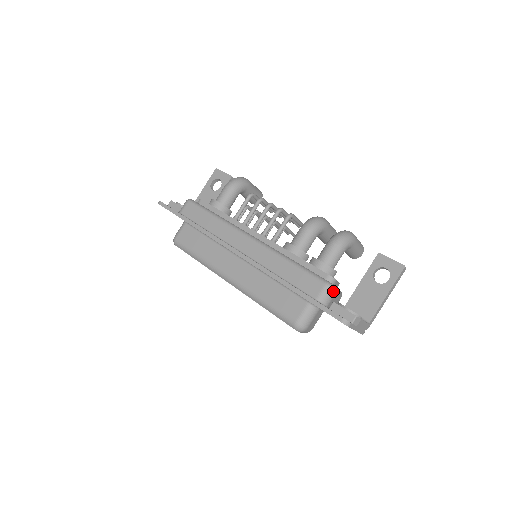
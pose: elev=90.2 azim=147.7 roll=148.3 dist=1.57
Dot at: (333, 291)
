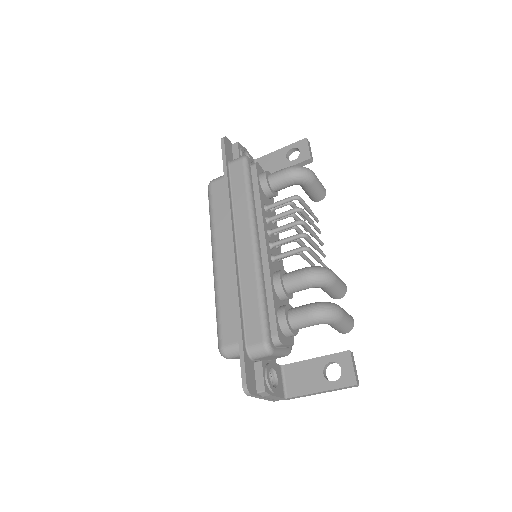
Dot at: (266, 353)
